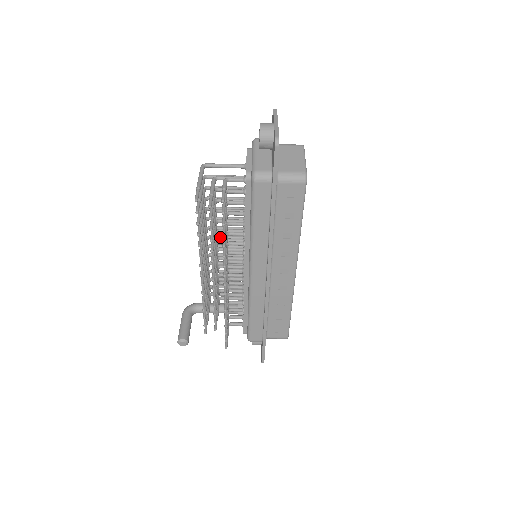
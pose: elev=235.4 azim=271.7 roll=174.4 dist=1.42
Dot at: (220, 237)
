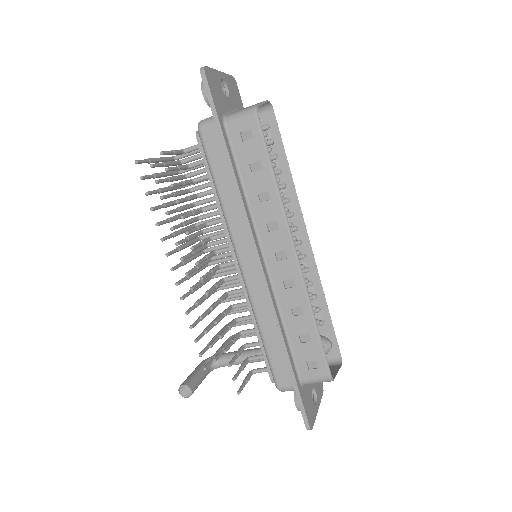
Dot at: (216, 247)
